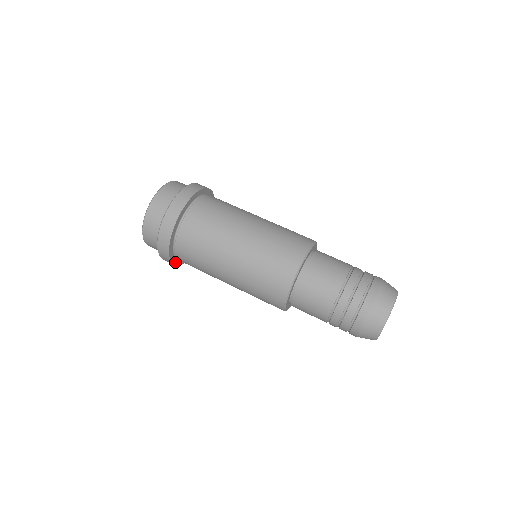
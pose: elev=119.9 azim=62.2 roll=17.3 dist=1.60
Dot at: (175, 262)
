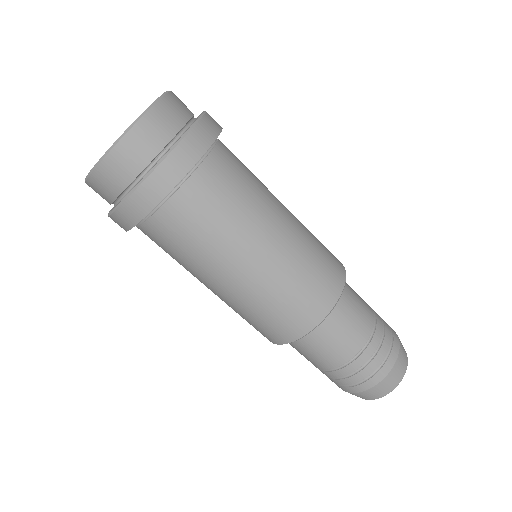
Dot at: occluded
